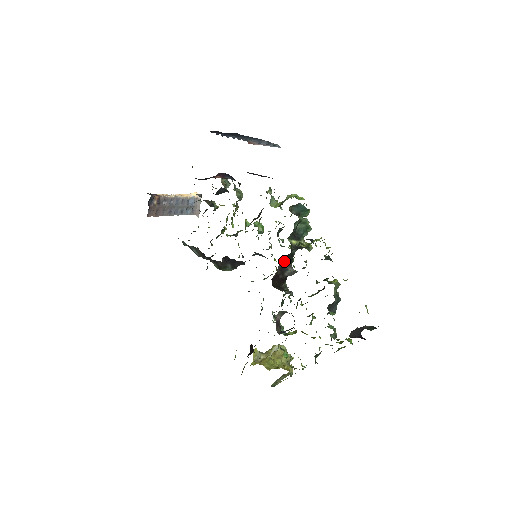
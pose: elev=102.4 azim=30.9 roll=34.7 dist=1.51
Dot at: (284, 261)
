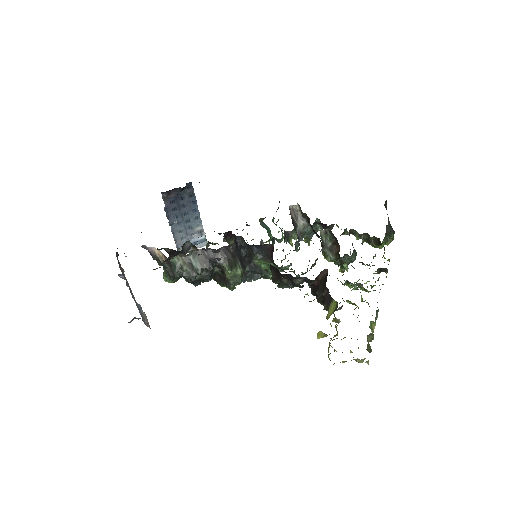
Dot at: (291, 211)
